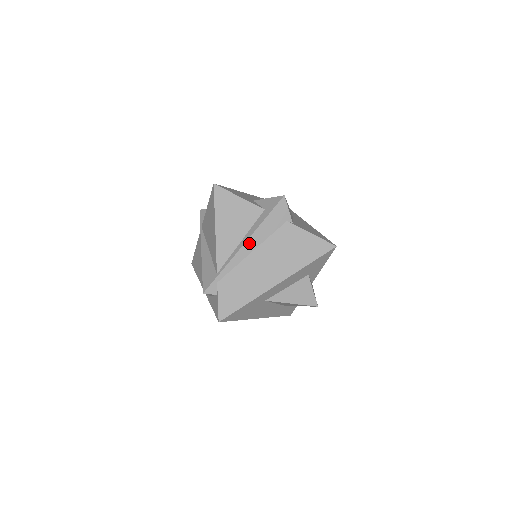
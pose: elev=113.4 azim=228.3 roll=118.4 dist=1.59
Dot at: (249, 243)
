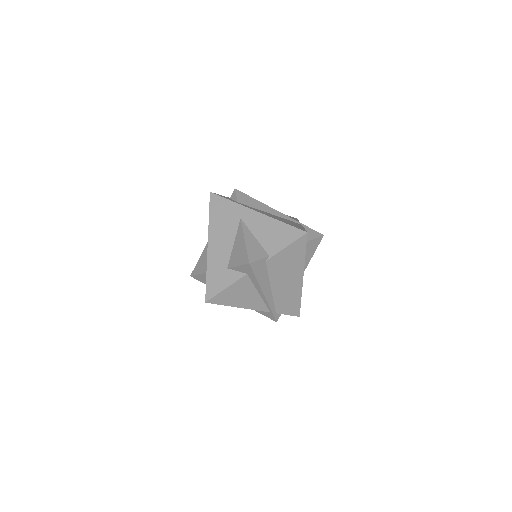
Dot at: (265, 292)
